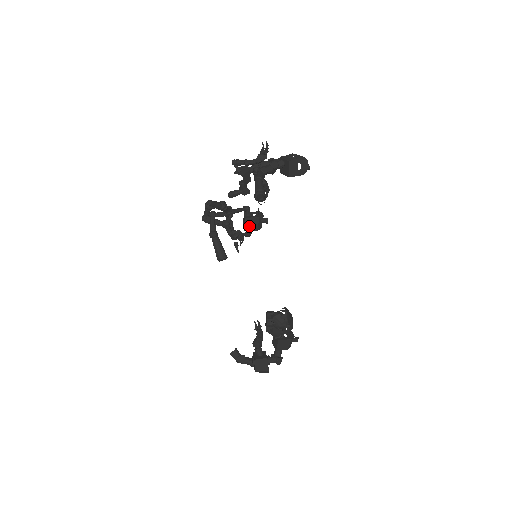
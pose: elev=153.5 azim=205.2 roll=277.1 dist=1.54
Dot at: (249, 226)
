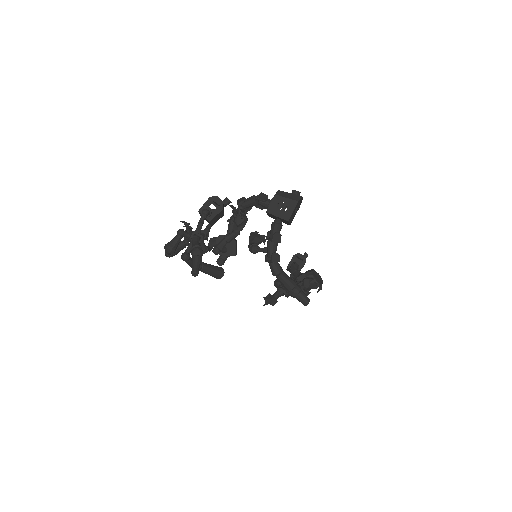
Dot at: (215, 221)
